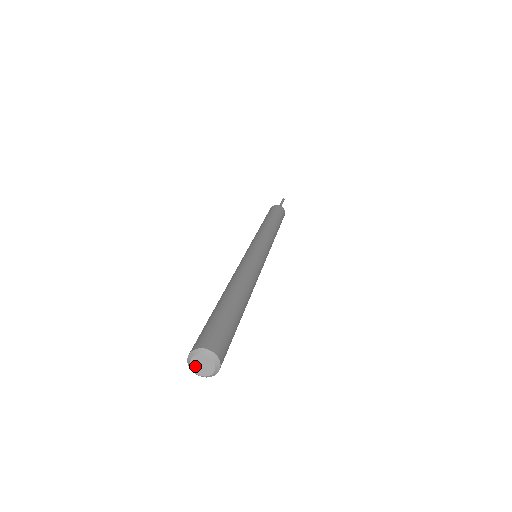
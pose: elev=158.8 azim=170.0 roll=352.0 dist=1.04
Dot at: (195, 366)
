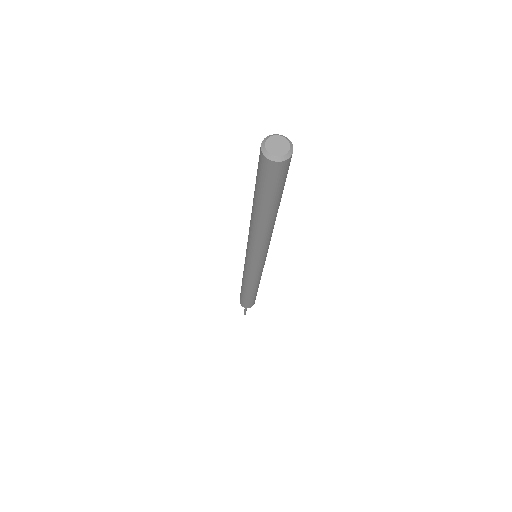
Dot at: (270, 147)
